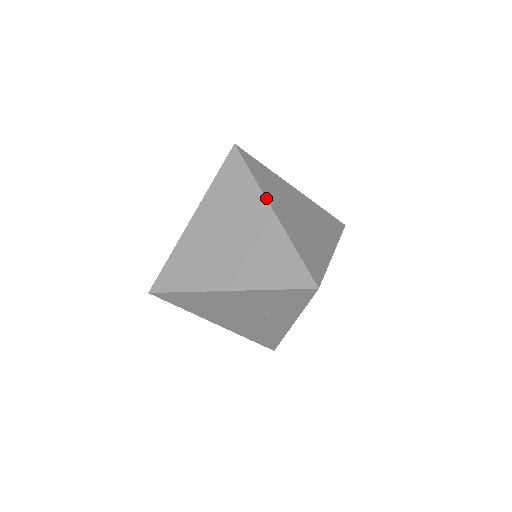
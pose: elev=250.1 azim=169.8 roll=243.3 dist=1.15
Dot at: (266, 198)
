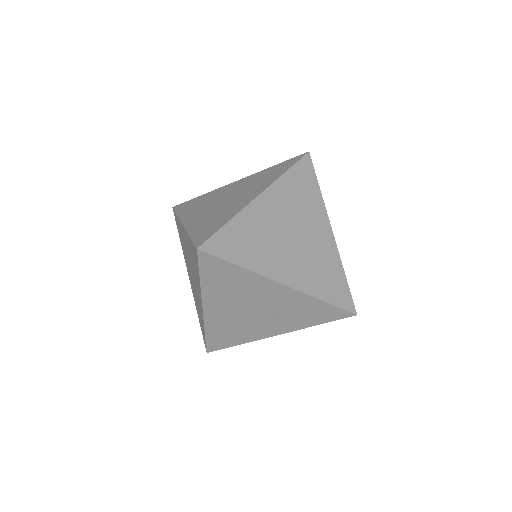
Dot at: occluded
